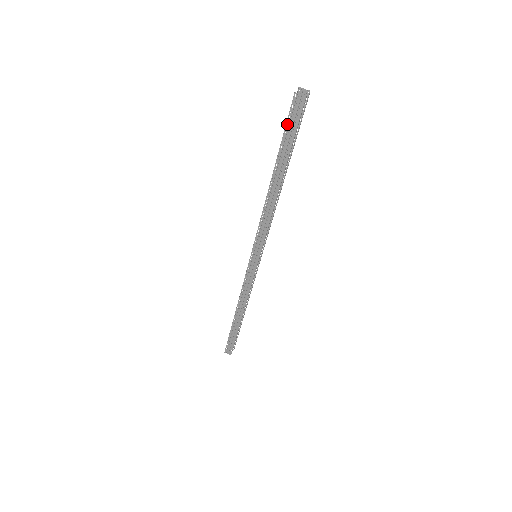
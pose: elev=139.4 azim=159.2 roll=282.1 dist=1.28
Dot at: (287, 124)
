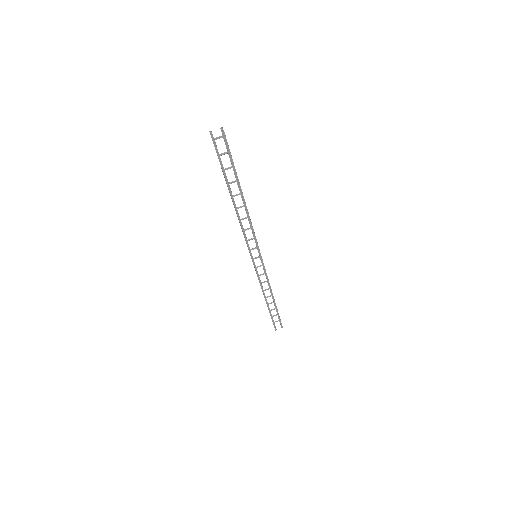
Dot at: occluded
